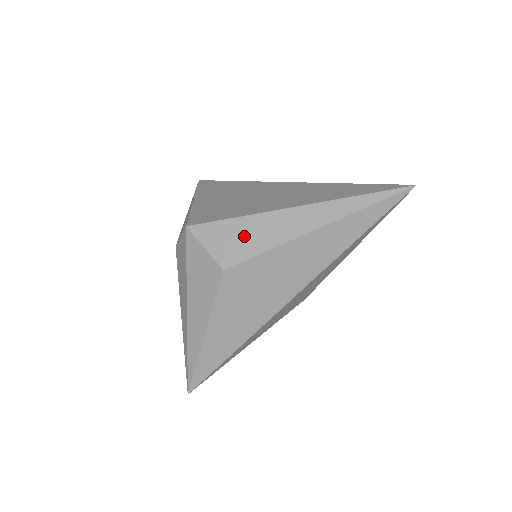
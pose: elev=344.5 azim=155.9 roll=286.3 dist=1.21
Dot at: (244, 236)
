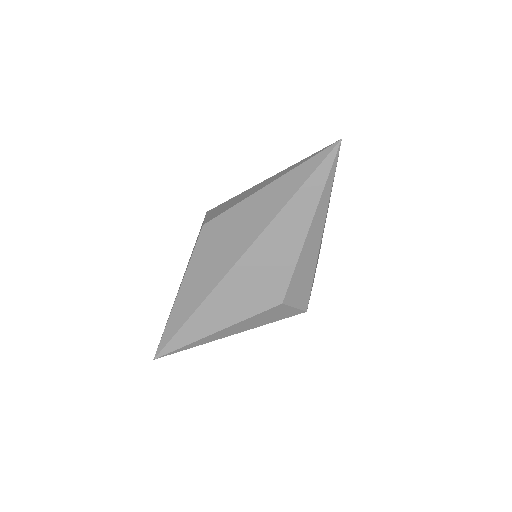
Dot at: (227, 205)
